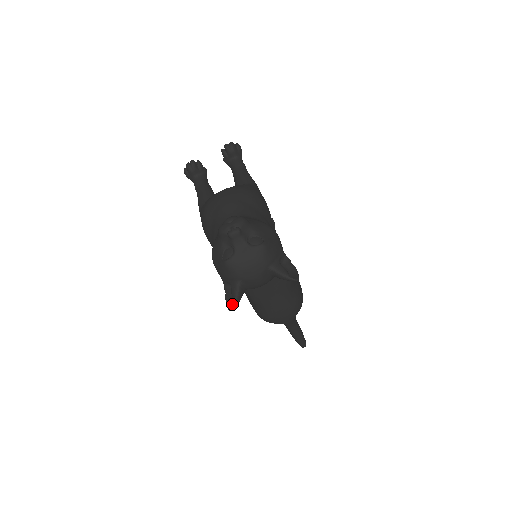
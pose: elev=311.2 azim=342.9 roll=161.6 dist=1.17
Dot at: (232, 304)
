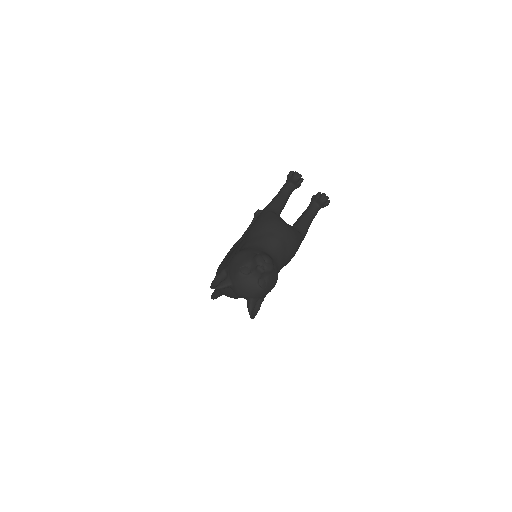
Dot at: (215, 285)
